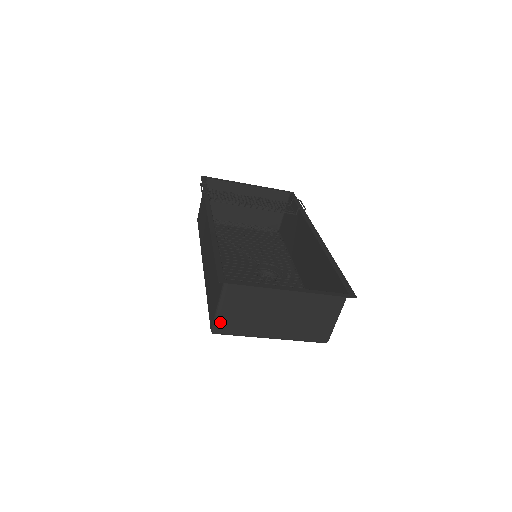
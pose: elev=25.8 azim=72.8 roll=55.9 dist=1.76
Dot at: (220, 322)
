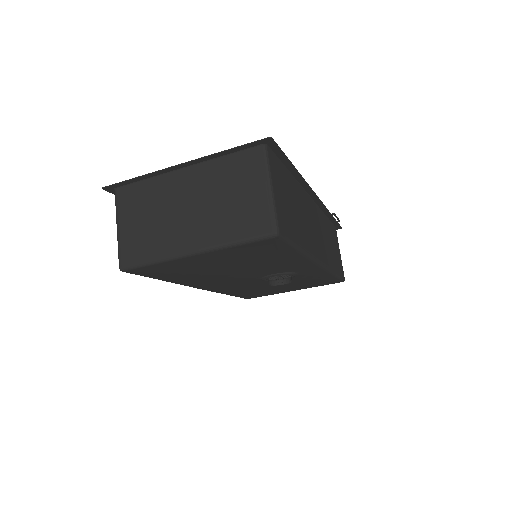
Dot at: (123, 248)
